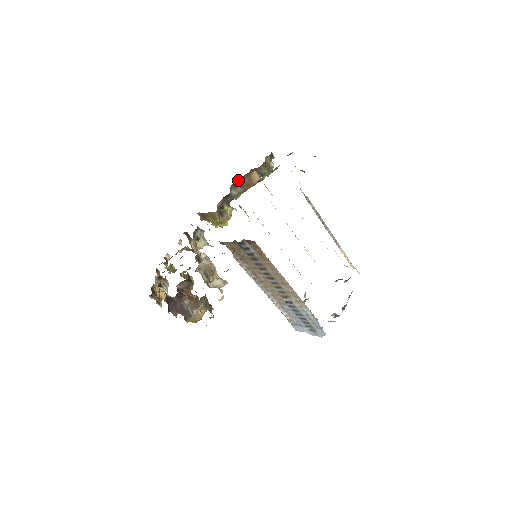
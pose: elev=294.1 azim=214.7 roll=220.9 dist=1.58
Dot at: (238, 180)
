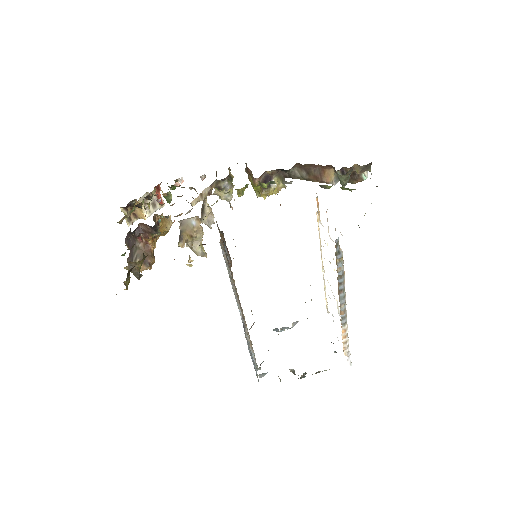
Dot at: (308, 164)
